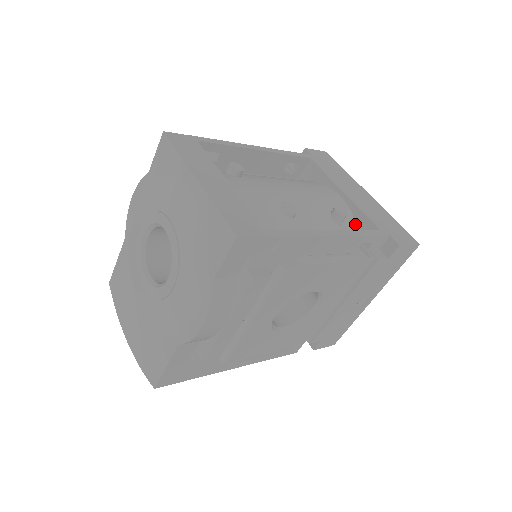
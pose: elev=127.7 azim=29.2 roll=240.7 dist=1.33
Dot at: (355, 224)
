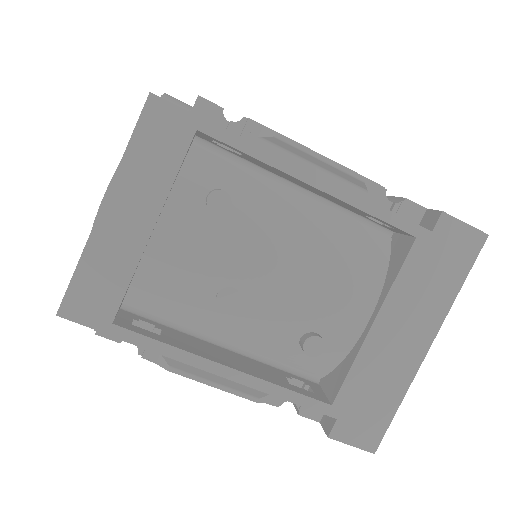
Dot at: (339, 361)
